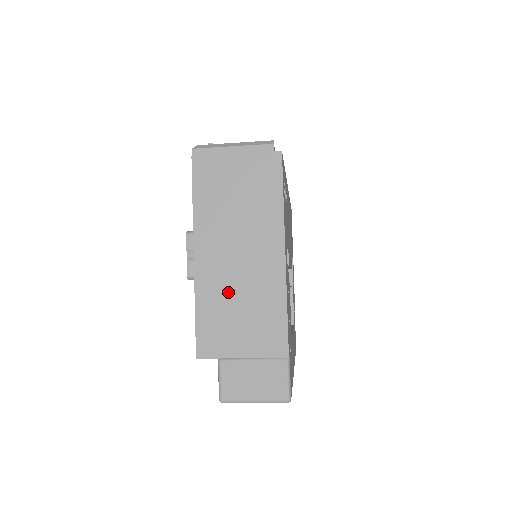
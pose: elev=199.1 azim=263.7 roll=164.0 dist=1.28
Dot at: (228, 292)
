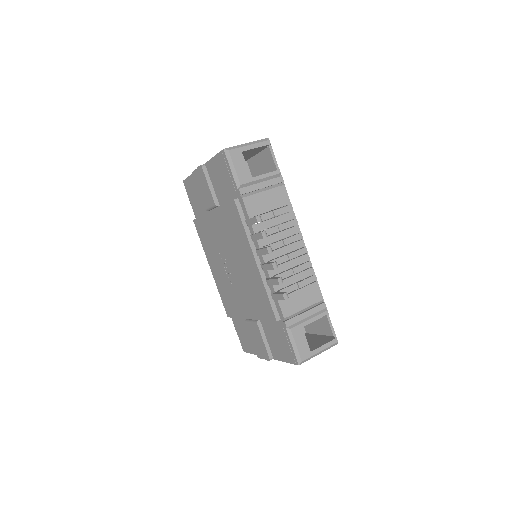
Dot at: occluded
